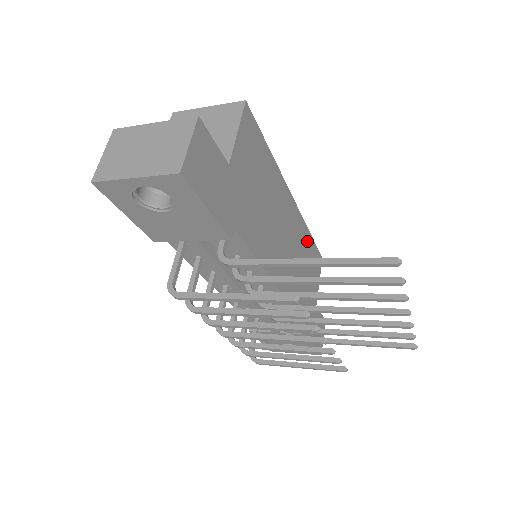
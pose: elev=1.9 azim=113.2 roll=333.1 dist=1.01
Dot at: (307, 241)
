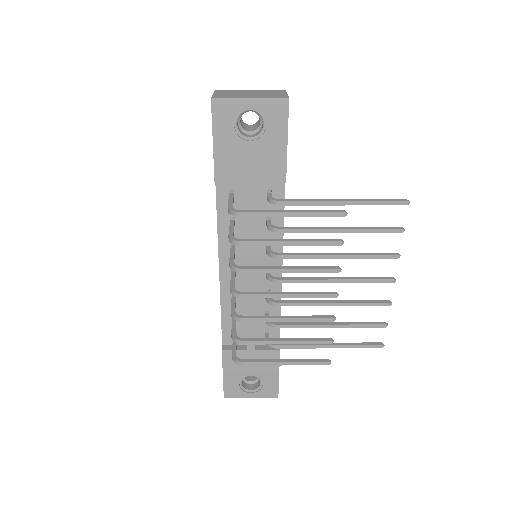
Dot at: occluded
